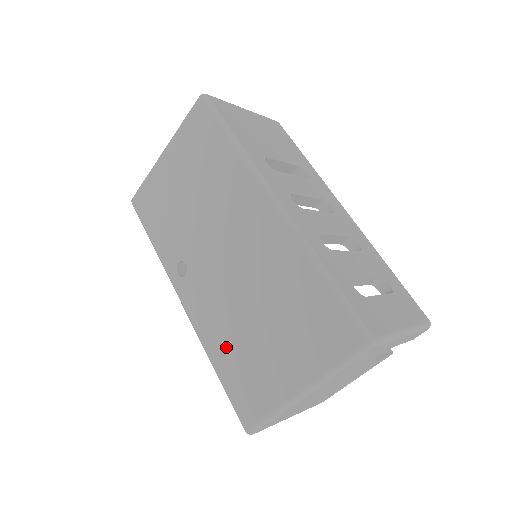
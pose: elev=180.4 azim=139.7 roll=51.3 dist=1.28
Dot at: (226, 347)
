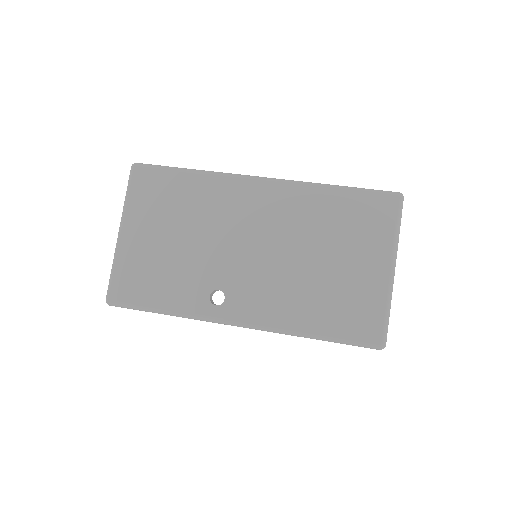
Dot at: (311, 307)
